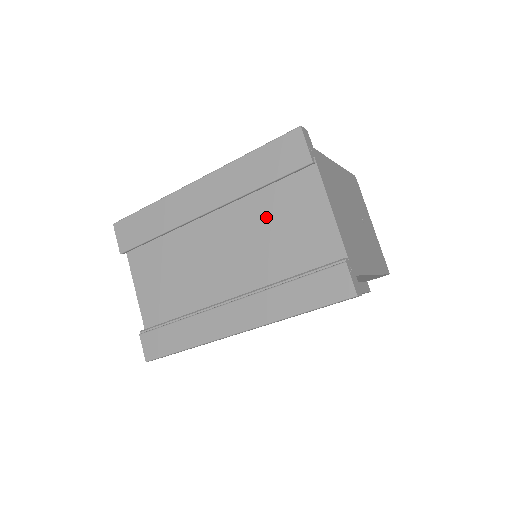
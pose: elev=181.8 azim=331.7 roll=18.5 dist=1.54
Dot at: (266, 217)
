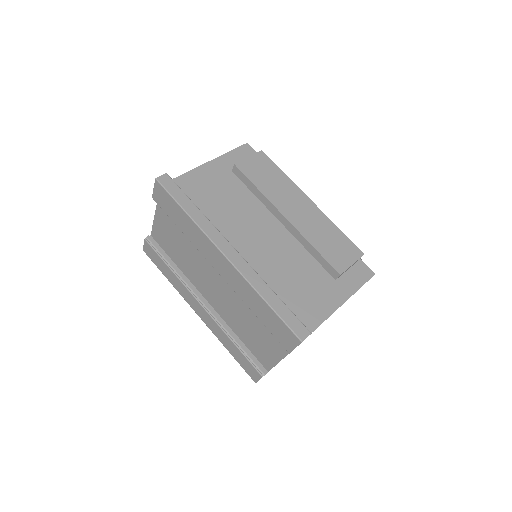
Dot at: (250, 315)
